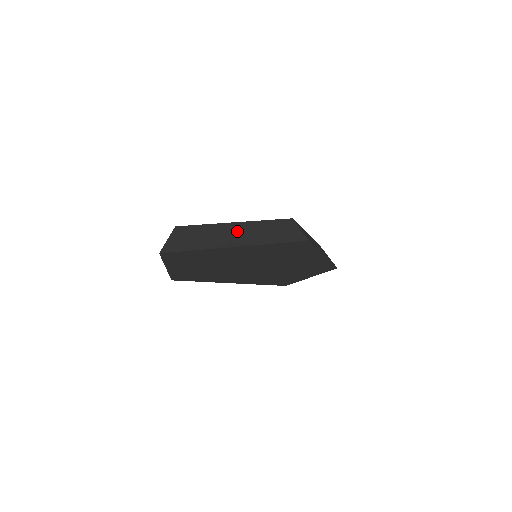
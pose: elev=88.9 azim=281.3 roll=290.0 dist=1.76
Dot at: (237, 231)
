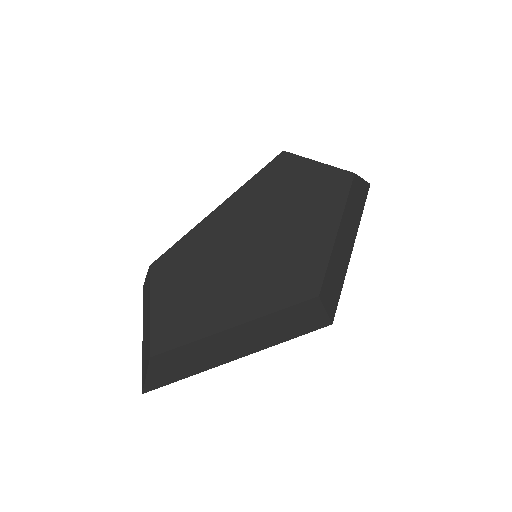
Dot at: (237, 340)
